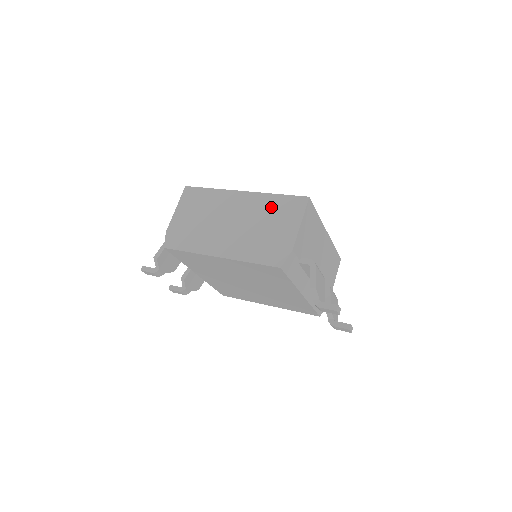
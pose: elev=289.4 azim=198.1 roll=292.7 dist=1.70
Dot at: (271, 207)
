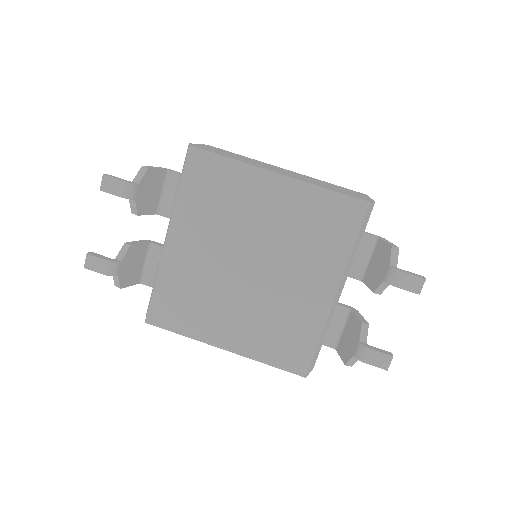
Dot at: (328, 183)
